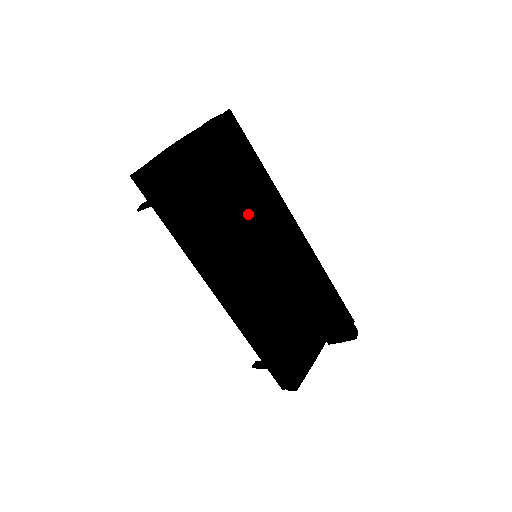
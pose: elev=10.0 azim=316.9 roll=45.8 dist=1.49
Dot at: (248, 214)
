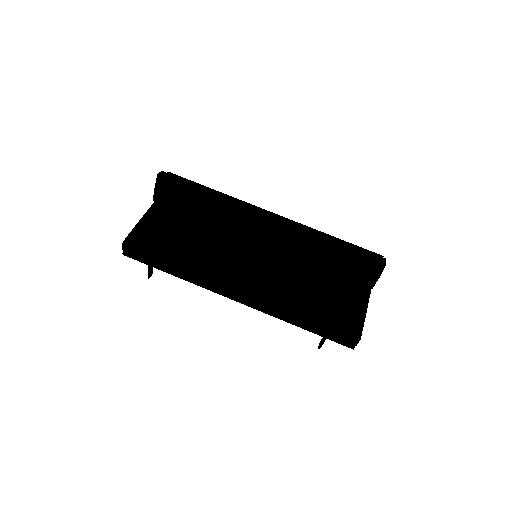
Dot at: (225, 228)
